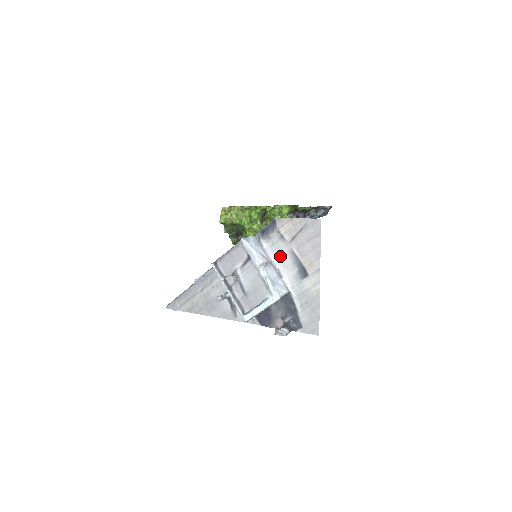
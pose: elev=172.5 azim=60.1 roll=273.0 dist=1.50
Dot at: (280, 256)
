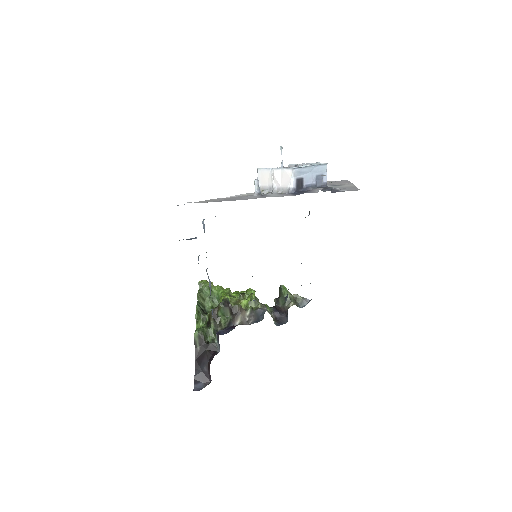
Dot at: occluded
